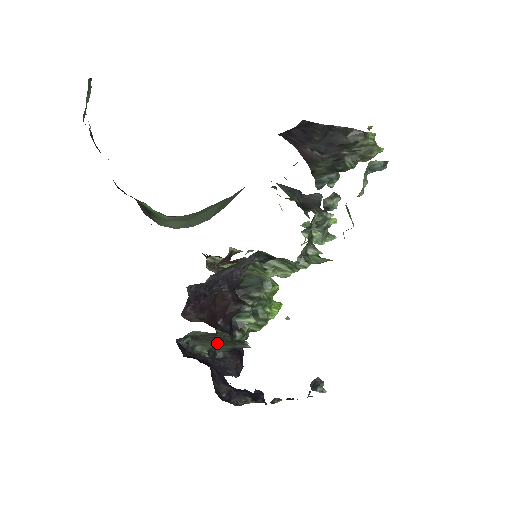
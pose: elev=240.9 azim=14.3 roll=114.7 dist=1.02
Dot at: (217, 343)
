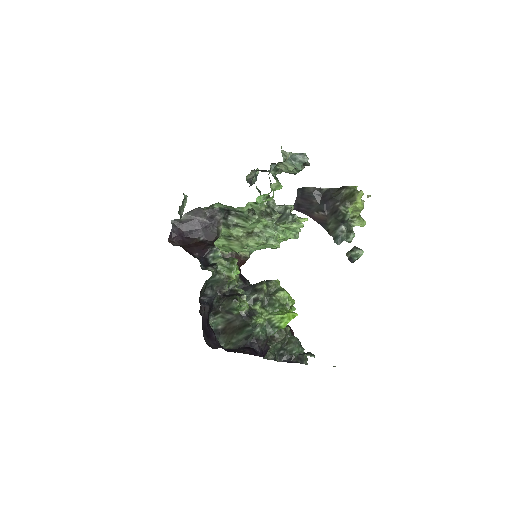
Dot at: (233, 334)
